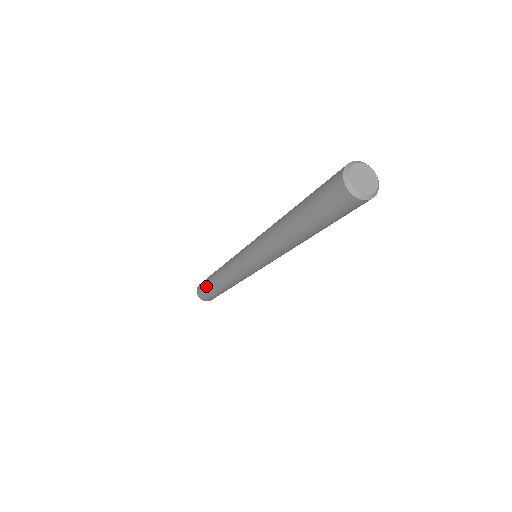
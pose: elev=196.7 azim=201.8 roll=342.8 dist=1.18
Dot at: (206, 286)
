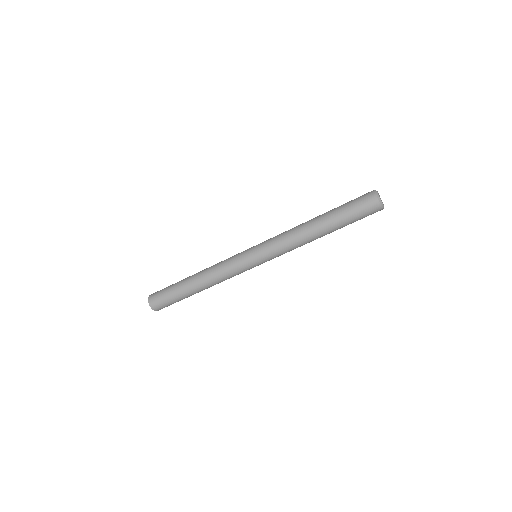
Dot at: (175, 296)
